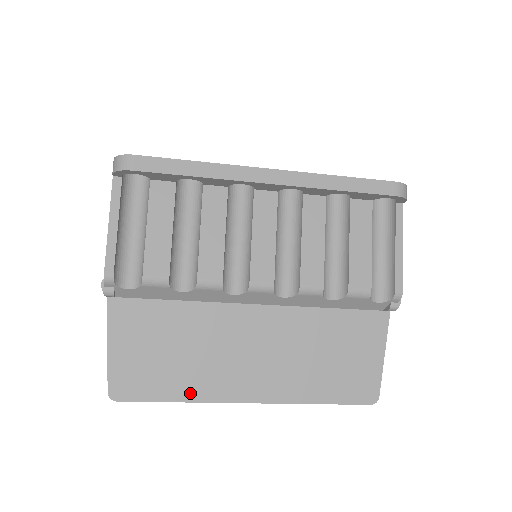
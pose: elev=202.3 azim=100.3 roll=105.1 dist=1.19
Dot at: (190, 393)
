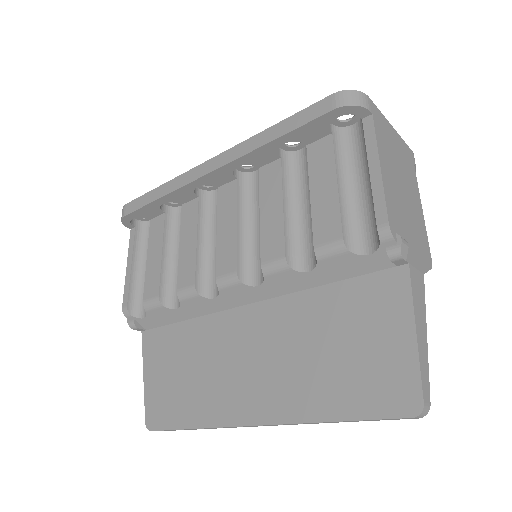
Dot at: (201, 417)
